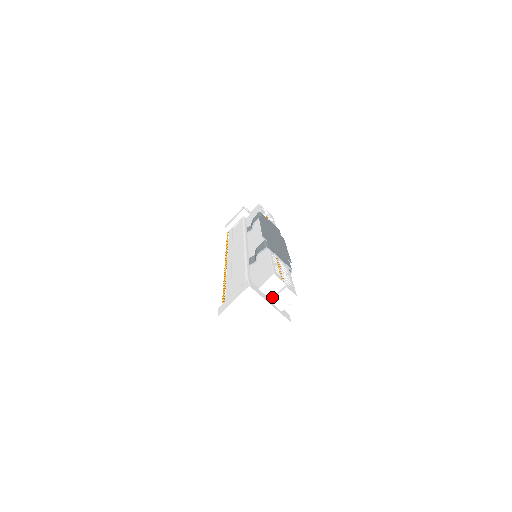
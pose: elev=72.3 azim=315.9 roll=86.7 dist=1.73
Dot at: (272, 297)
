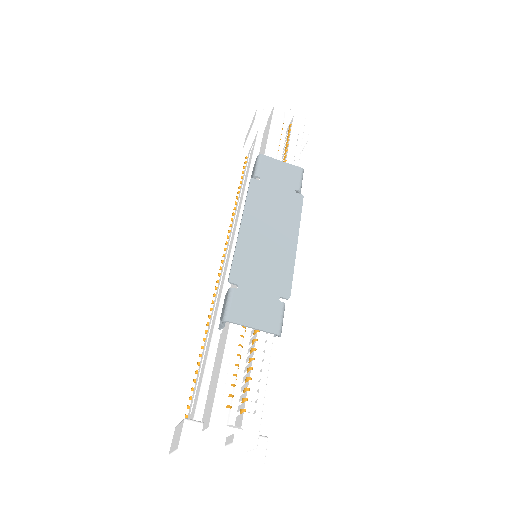
Dot at: (226, 437)
